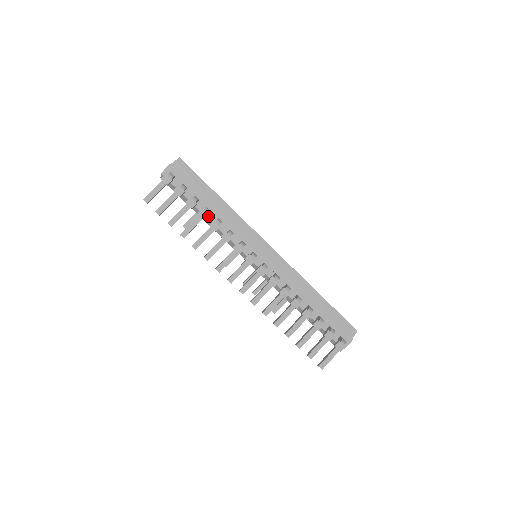
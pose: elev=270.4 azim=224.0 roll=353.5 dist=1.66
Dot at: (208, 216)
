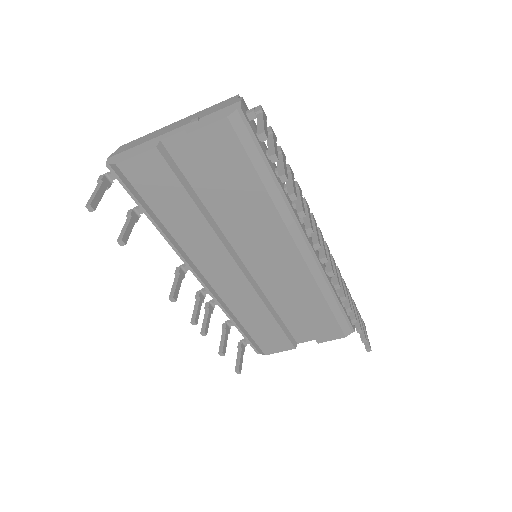
Dot at: (278, 180)
